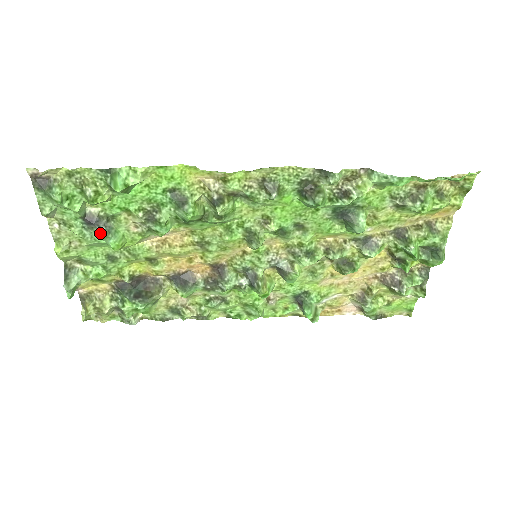
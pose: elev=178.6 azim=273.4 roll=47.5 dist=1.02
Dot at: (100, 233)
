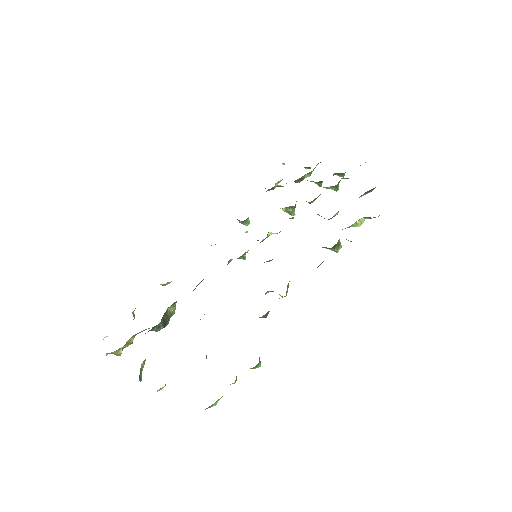
Dot at: occluded
